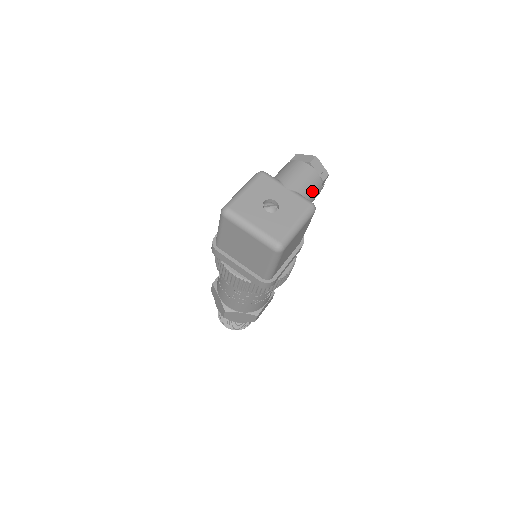
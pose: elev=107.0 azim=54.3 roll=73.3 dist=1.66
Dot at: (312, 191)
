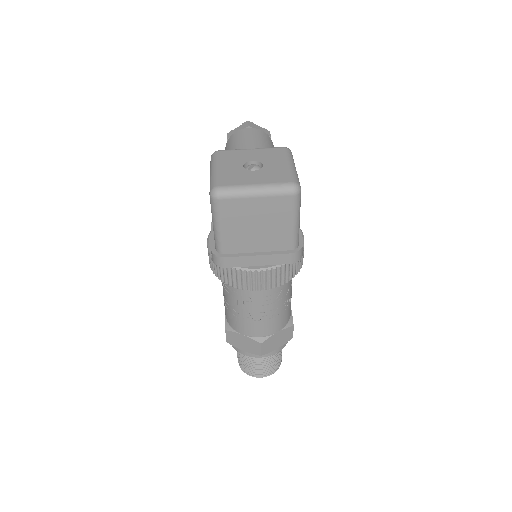
Dot at: (271, 146)
